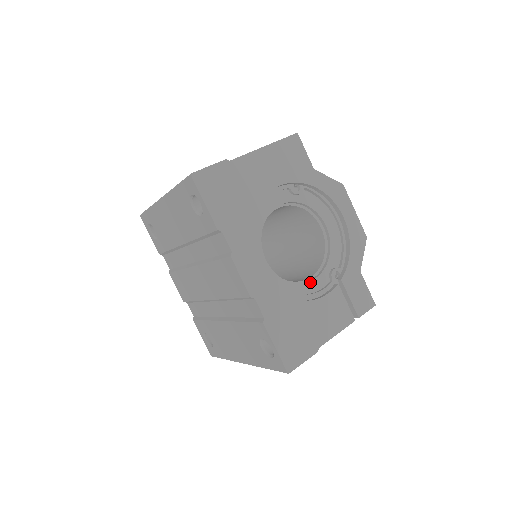
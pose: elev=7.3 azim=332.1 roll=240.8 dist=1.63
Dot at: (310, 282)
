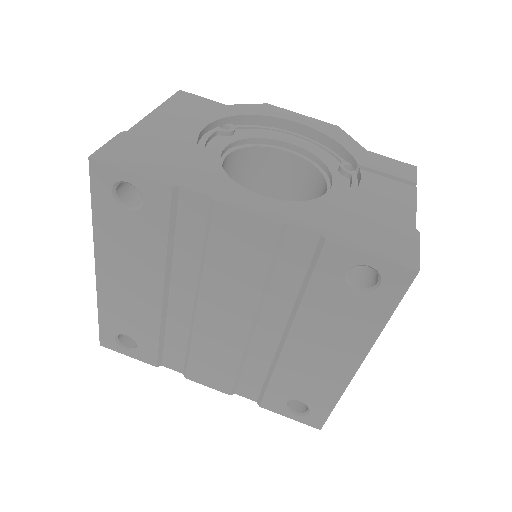
Dot at: (331, 190)
